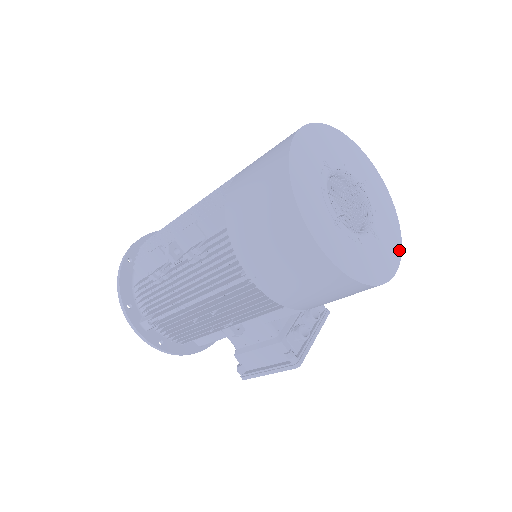
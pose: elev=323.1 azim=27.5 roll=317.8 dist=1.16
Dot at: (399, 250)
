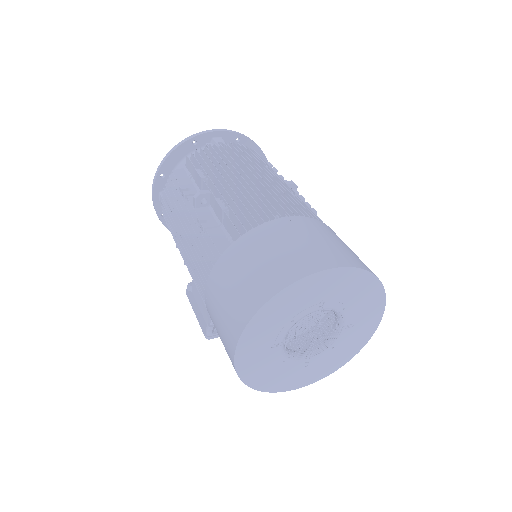
Dot at: (320, 377)
